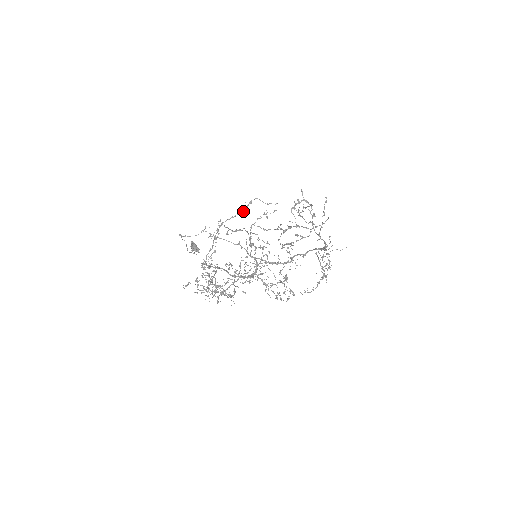
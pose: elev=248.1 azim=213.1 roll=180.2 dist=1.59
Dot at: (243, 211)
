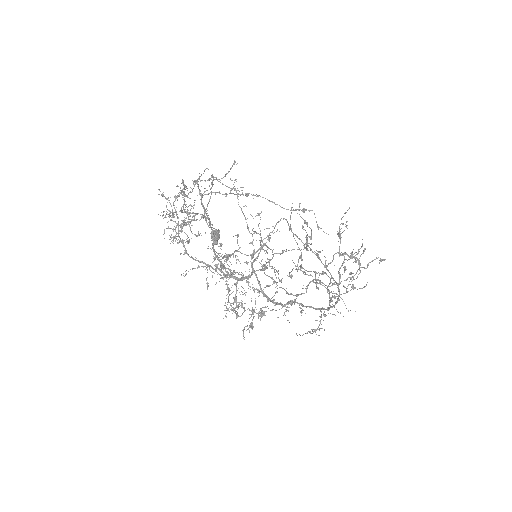
Dot at: occluded
